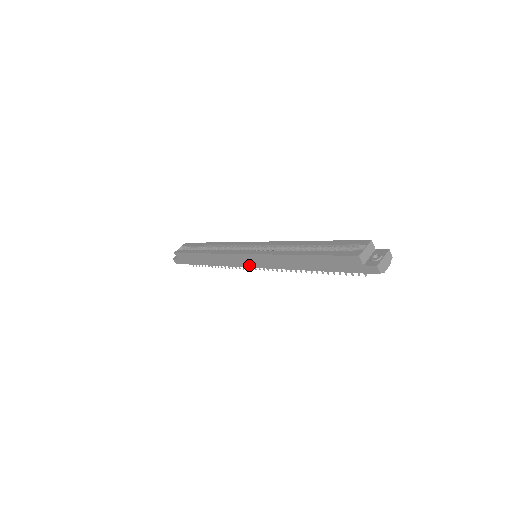
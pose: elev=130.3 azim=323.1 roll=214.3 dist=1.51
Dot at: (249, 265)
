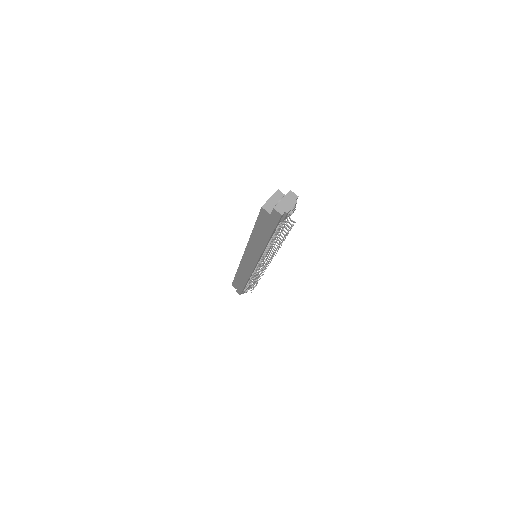
Dot at: (252, 266)
